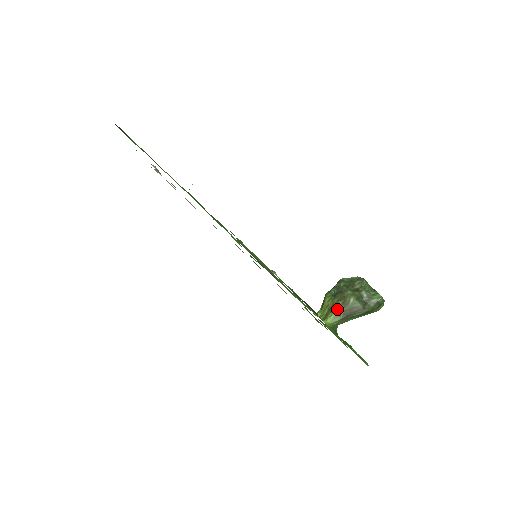
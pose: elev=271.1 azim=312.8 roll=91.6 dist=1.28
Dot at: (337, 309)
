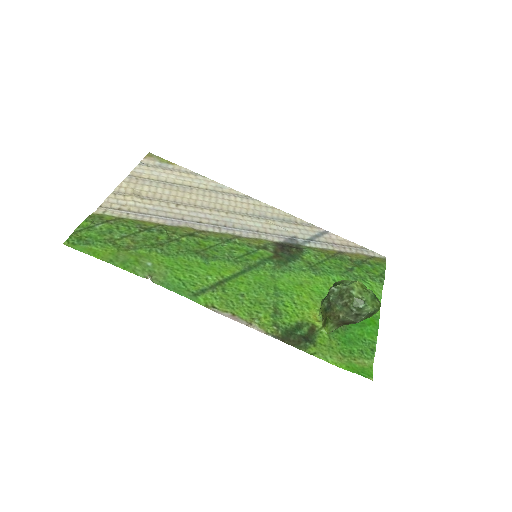
Dot at: (331, 322)
